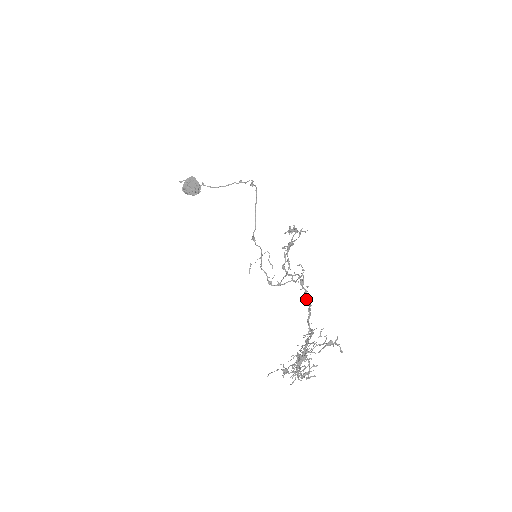
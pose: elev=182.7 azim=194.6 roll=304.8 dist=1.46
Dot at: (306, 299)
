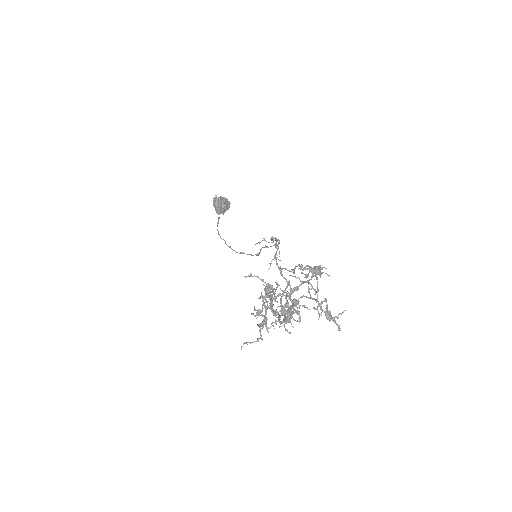
Dot at: (278, 319)
